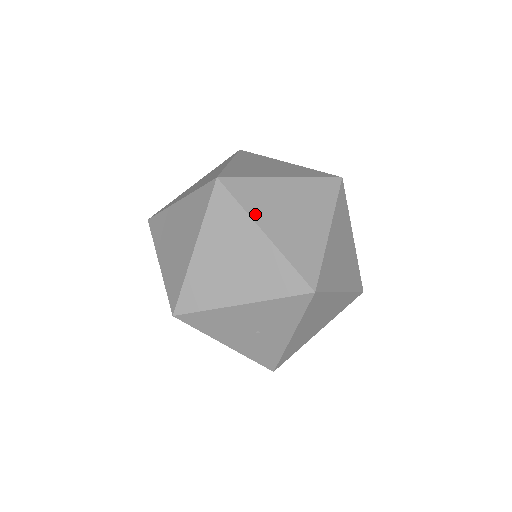
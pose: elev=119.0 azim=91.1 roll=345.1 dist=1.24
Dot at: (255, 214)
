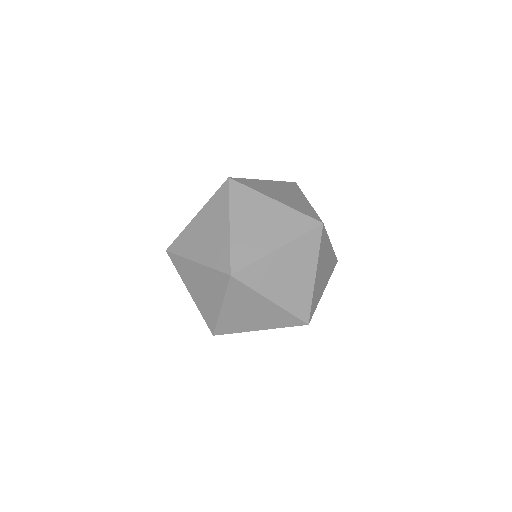
Dot at: (263, 290)
